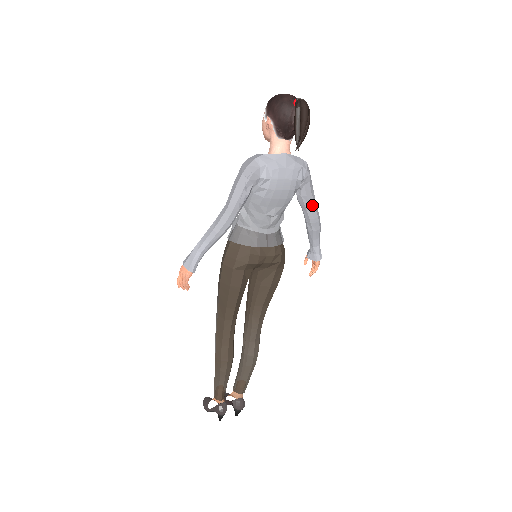
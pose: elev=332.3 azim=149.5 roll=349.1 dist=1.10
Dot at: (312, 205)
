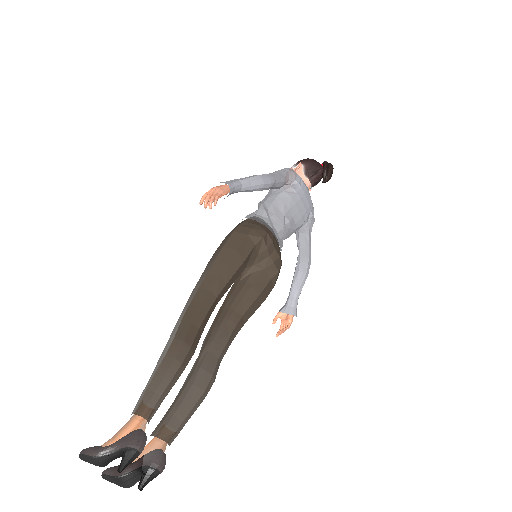
Dot at: (310, 247)
